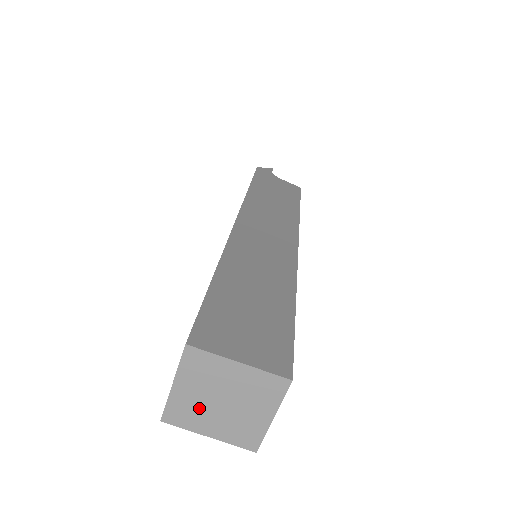
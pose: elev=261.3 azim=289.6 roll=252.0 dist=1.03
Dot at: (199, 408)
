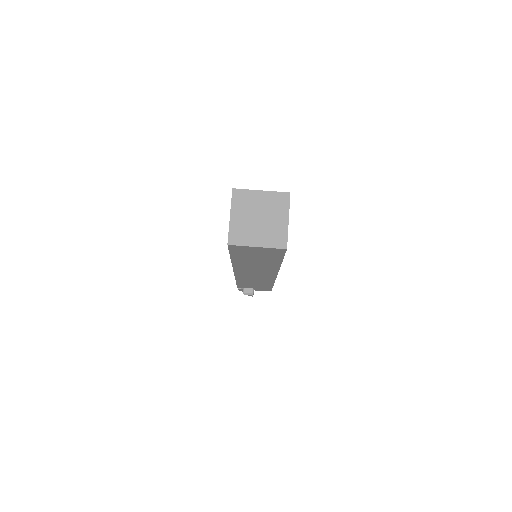
Dot at: (247, 227)
